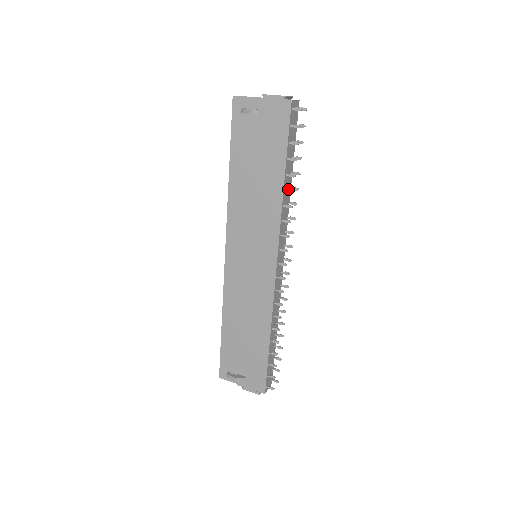
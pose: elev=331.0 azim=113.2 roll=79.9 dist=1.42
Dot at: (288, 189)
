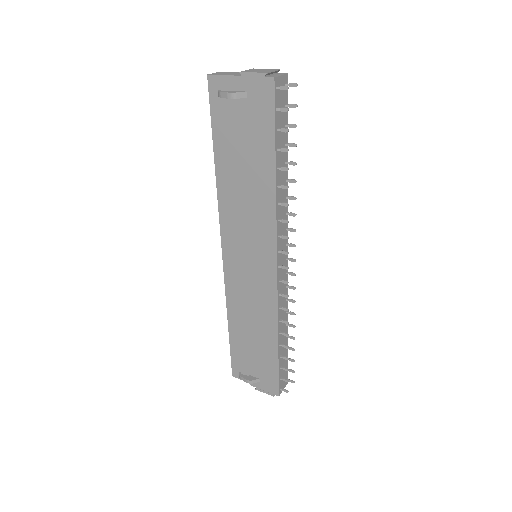
Dot at: occluded
